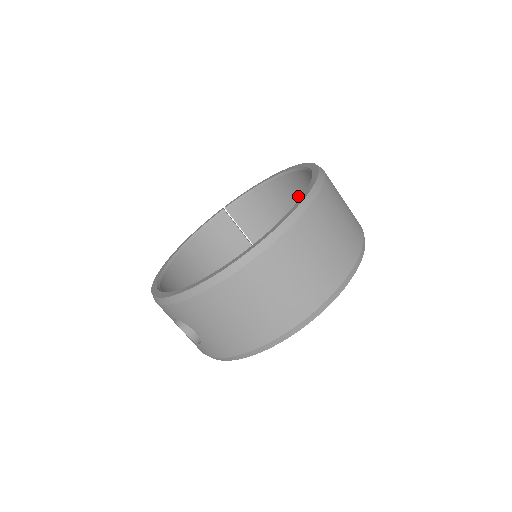
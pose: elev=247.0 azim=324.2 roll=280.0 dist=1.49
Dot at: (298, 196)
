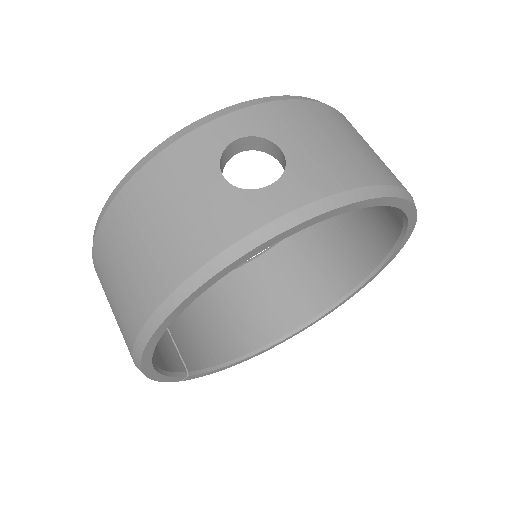
Dot at: (247, 296)
